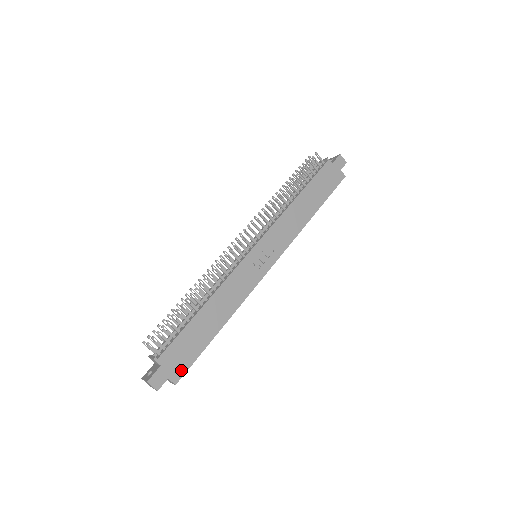
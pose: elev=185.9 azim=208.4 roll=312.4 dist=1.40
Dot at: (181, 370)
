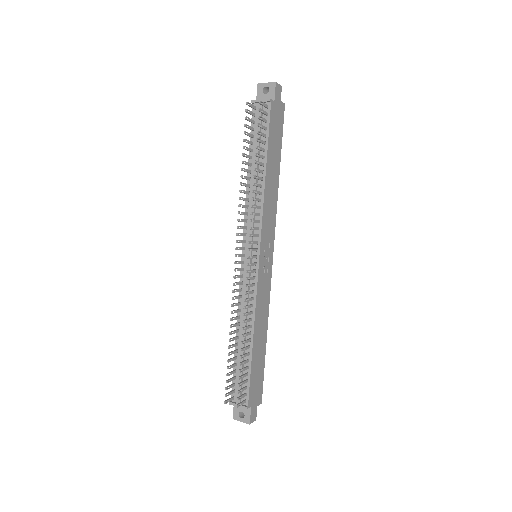
Dot at: (260, 392)
